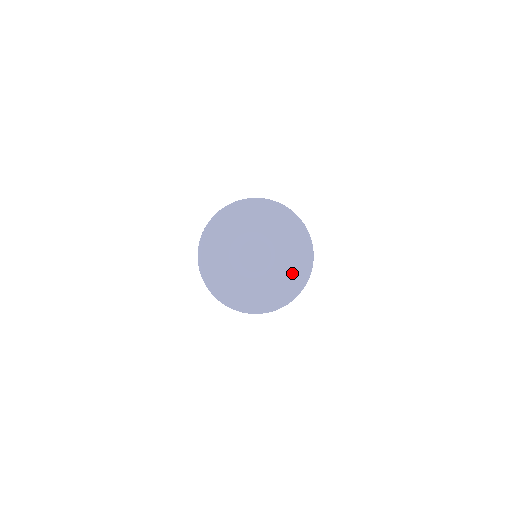
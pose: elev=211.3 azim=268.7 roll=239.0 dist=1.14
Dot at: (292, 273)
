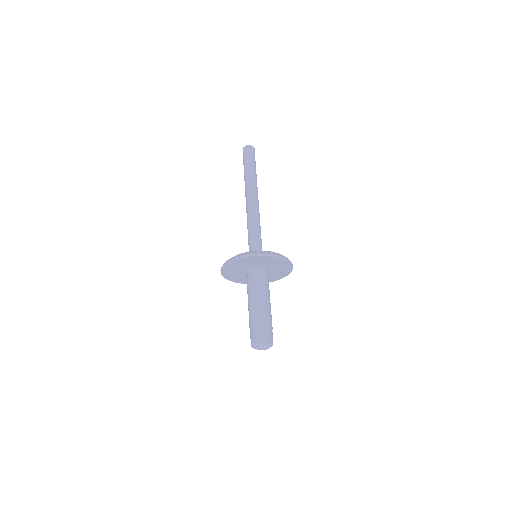
Dot at: occluded
